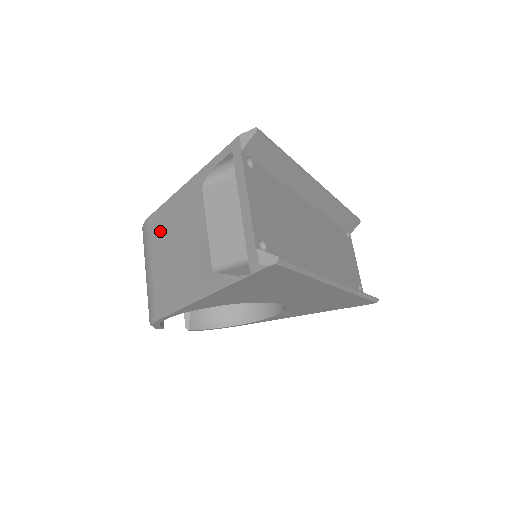
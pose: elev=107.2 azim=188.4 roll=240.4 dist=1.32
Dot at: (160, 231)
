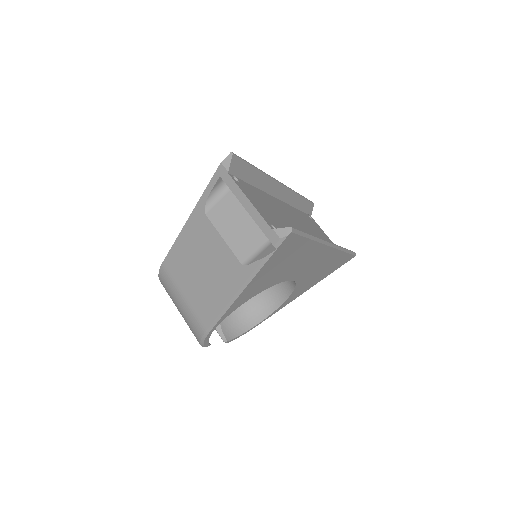
Dot at: (180, 266)
